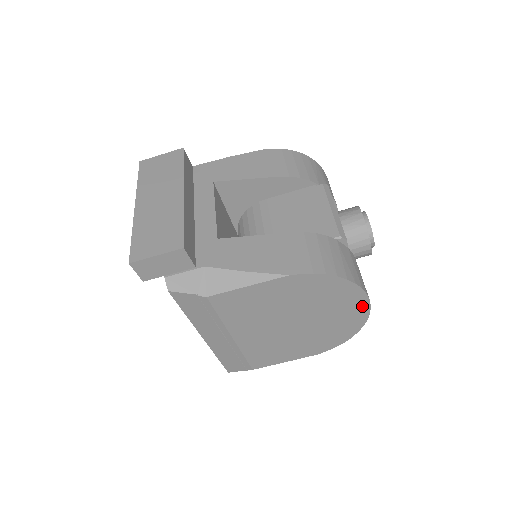
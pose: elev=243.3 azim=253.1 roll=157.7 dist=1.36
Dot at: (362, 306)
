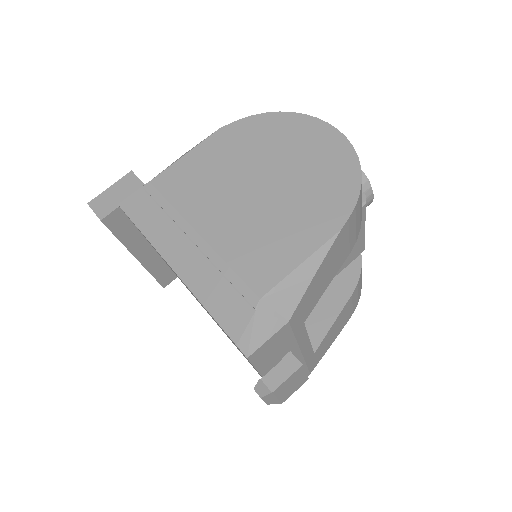
Dot at: (327, 133)
